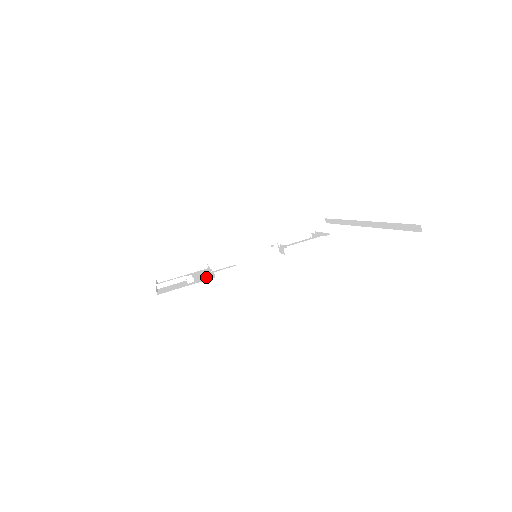
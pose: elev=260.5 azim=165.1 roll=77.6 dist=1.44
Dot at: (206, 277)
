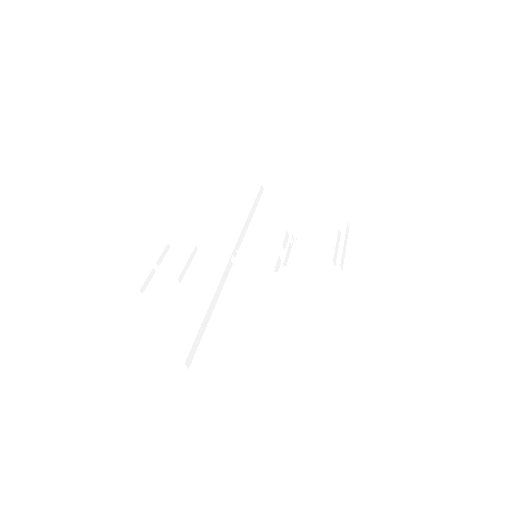
Dot at: (193, 279)
